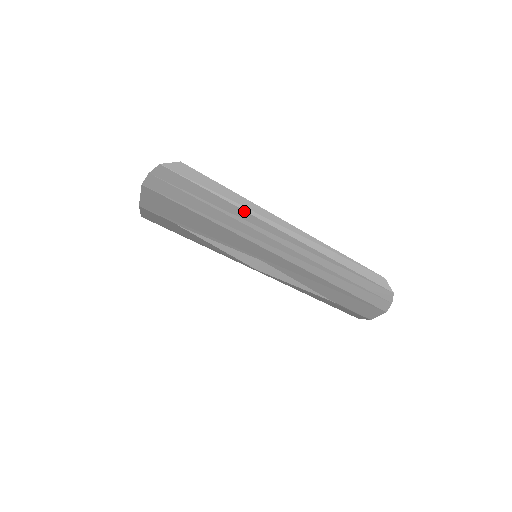
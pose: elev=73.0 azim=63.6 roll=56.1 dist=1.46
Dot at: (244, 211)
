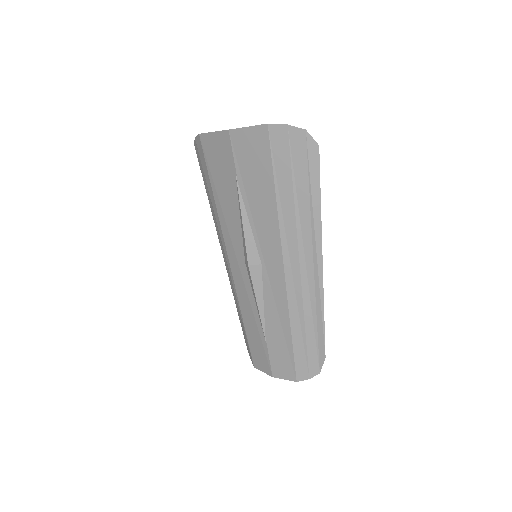
Dot at: (310, 223)
